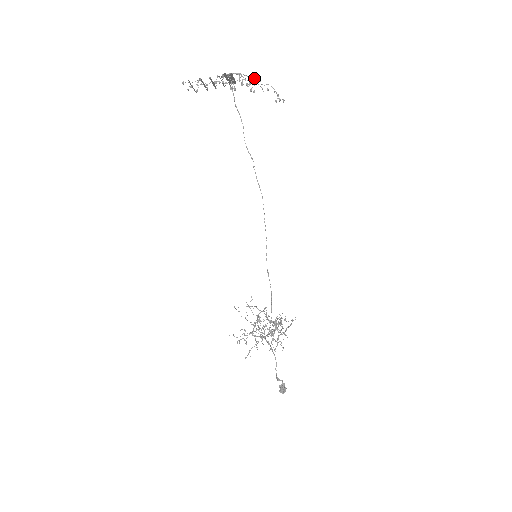
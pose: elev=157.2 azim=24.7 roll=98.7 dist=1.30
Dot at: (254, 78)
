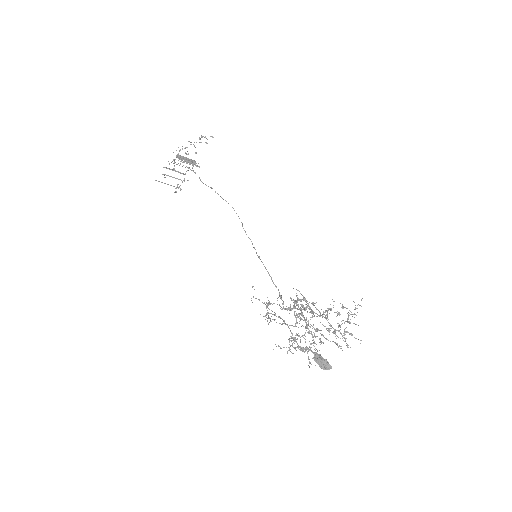
Dot at: (191, 144)
